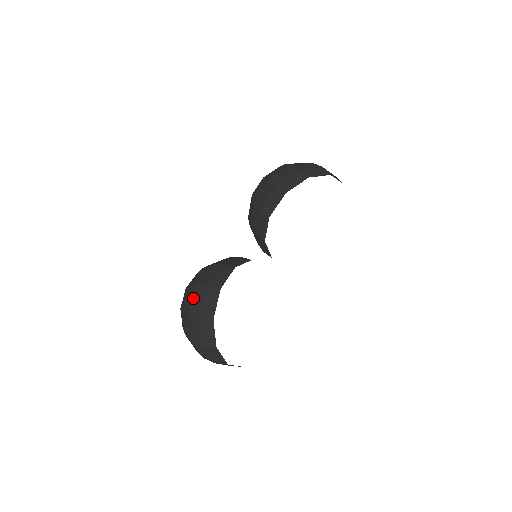
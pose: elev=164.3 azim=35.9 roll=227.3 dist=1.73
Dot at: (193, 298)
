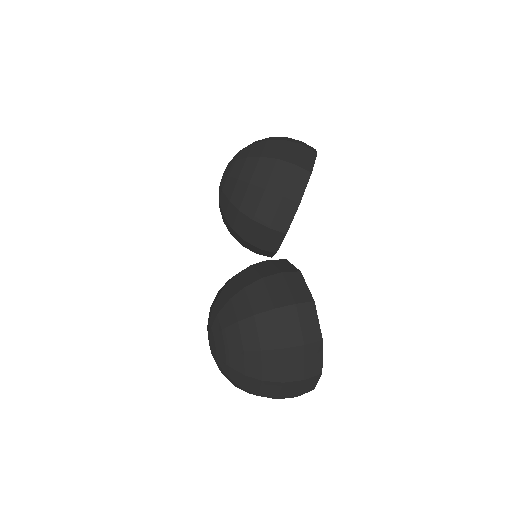
Dot at: (280, 326)
